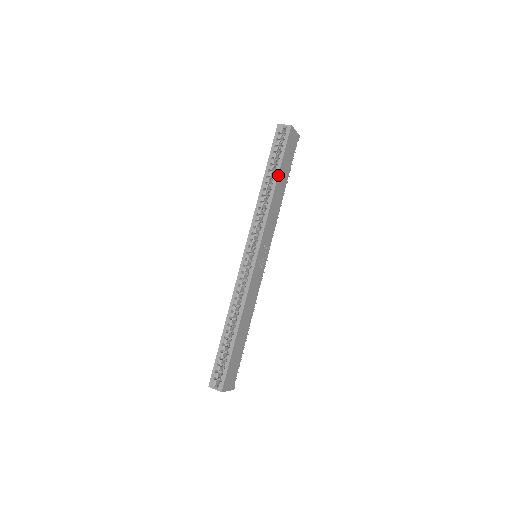
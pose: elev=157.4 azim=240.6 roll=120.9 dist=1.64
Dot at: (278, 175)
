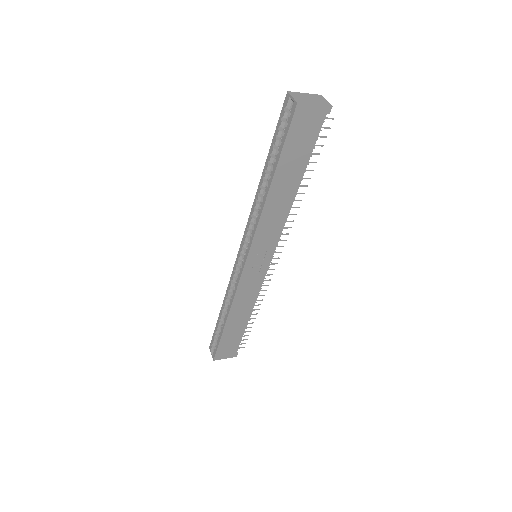
Dot at: (273, 176)
